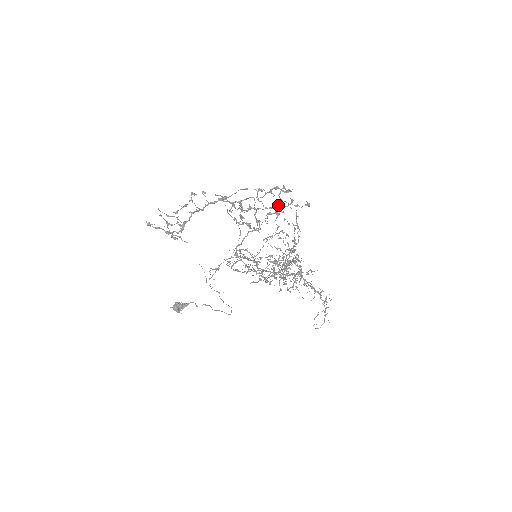
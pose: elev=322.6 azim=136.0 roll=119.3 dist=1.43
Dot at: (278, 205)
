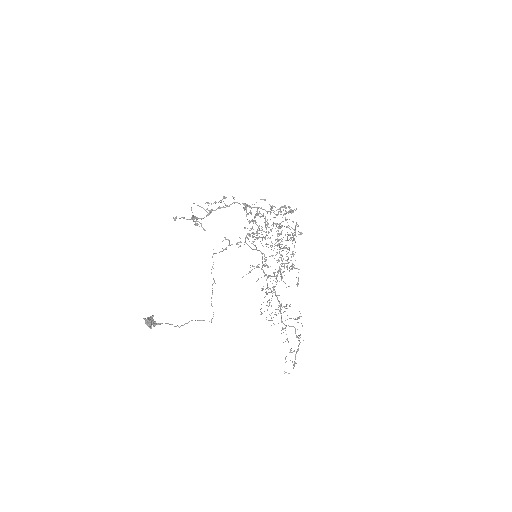
Dot at: (286, 212)
